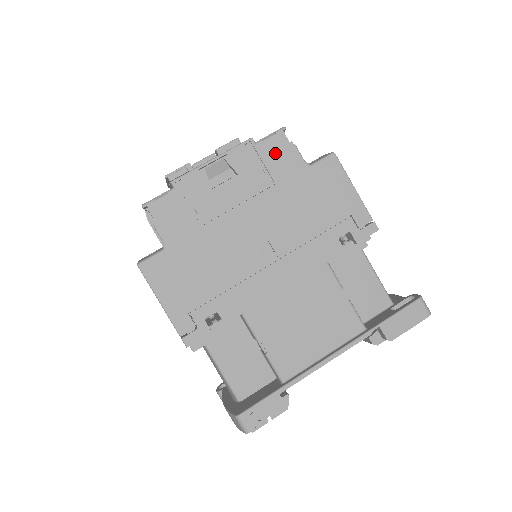
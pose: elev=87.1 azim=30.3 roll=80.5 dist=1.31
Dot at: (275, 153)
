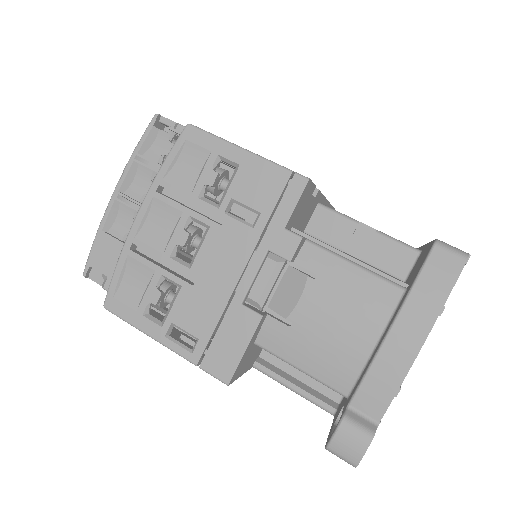
Dot at: occluded
